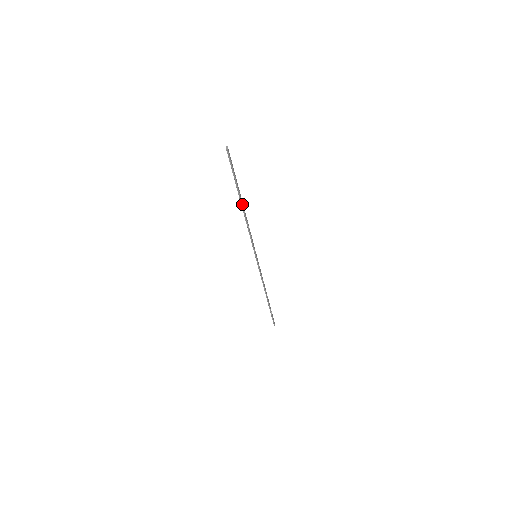
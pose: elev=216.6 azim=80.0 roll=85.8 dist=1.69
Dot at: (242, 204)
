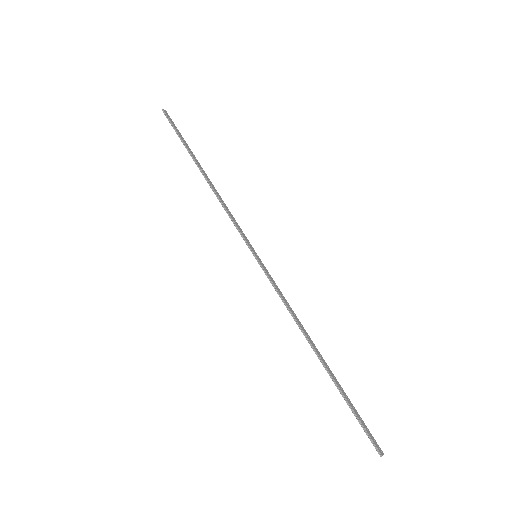
Dot at: (201, 170)
